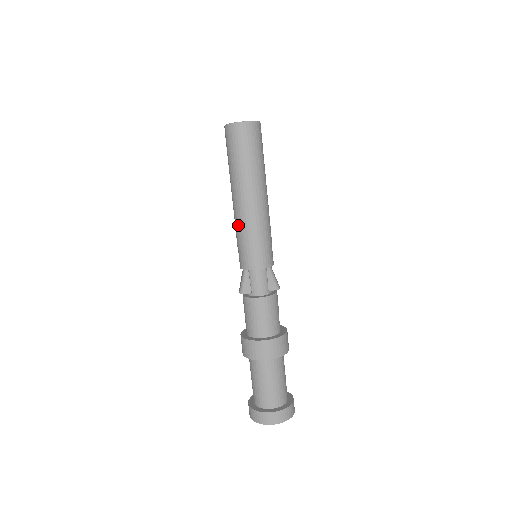
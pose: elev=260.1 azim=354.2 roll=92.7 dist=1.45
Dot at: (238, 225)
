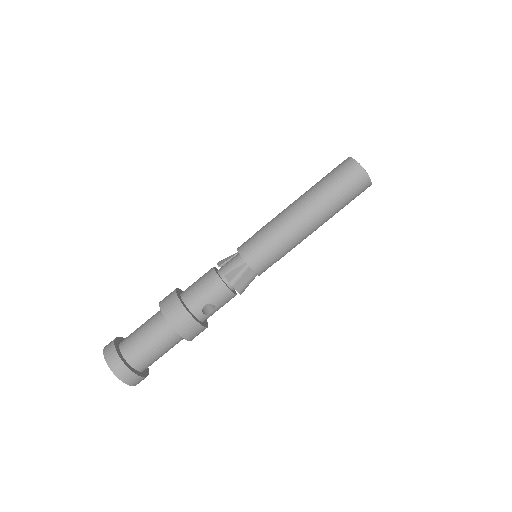
Dot at: occluded
